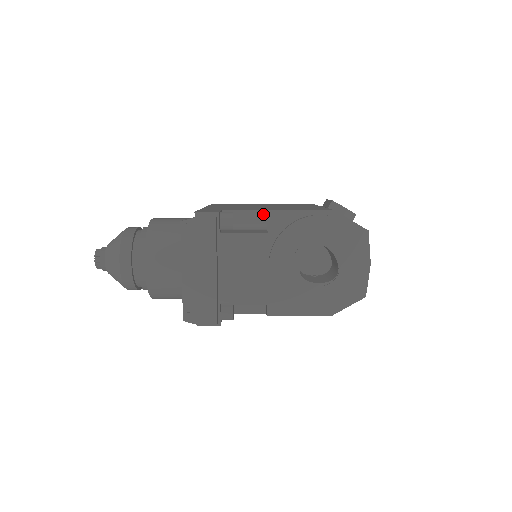
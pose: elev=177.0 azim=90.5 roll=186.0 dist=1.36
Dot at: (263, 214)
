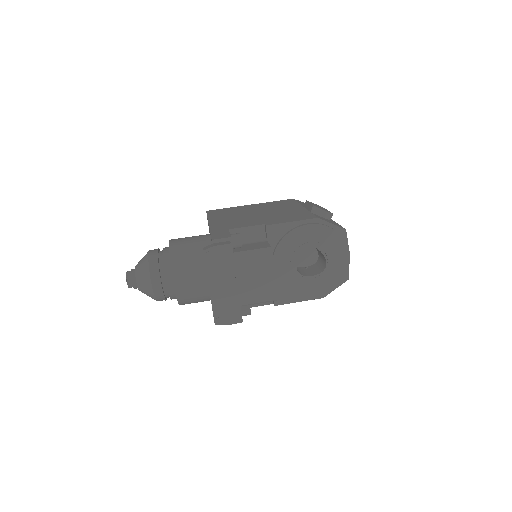
Dot at: (262, 228)
